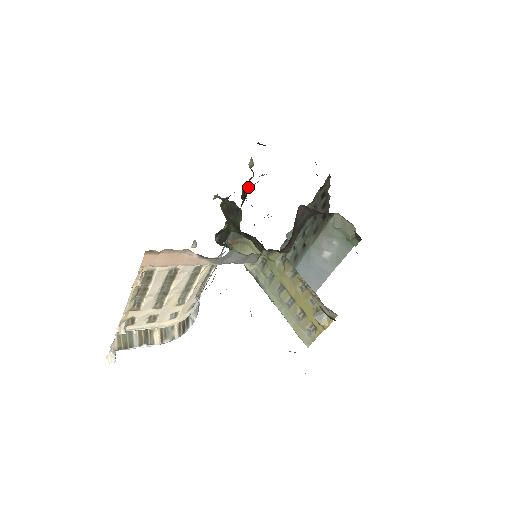
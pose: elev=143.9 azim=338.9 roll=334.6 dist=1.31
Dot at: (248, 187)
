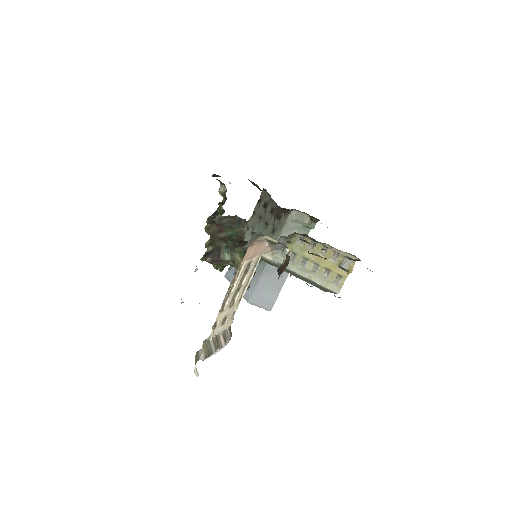
Dot at: (222, 209)
